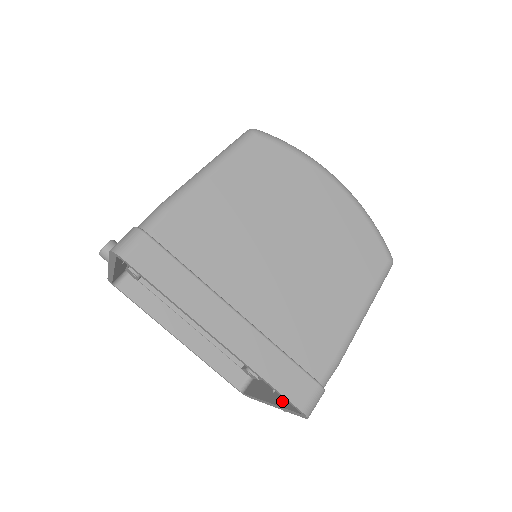
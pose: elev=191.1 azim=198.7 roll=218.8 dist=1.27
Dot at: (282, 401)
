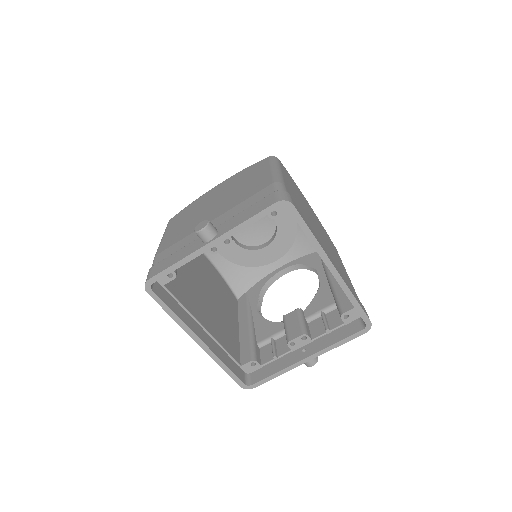
Dot at: (328, 343)
